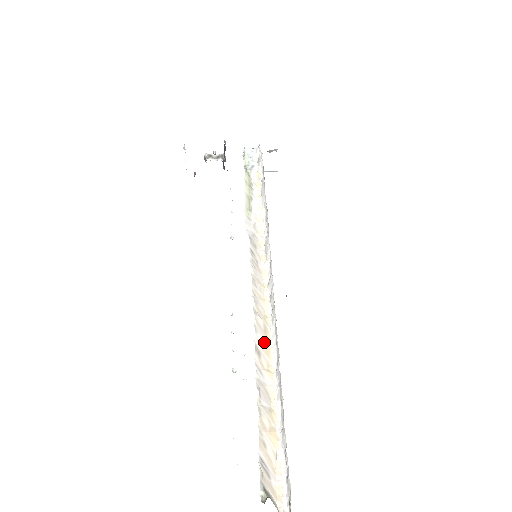
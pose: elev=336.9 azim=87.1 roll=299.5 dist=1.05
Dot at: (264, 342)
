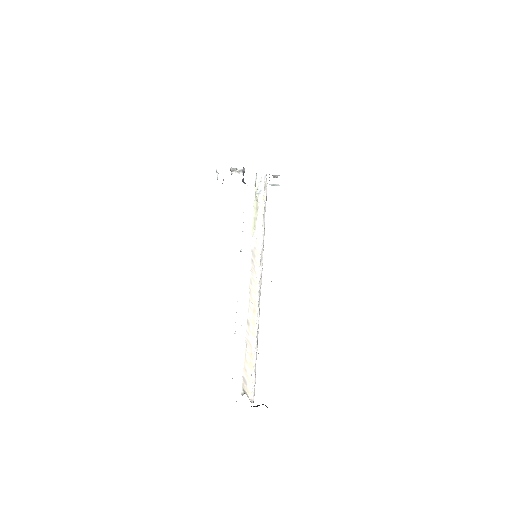
Dot at: (252, 317)
